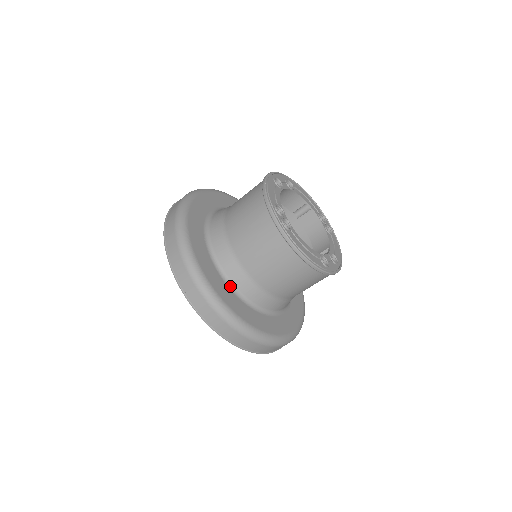
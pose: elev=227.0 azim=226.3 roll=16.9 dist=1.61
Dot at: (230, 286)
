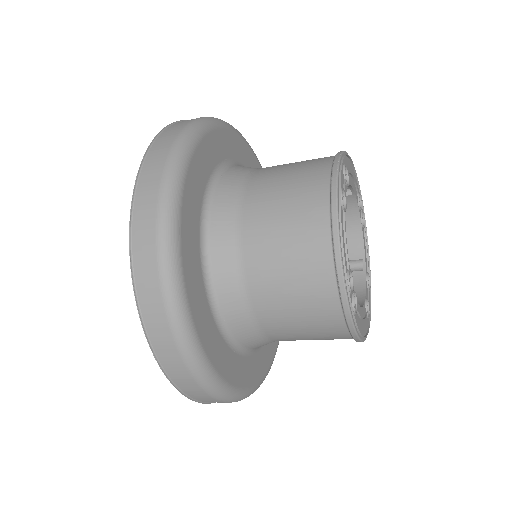
Dot at: (237, 348)
